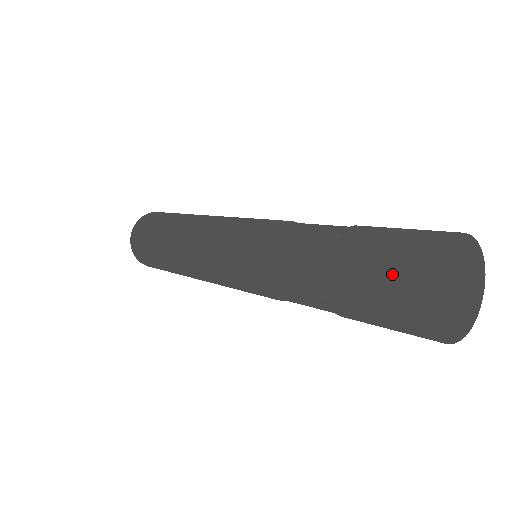
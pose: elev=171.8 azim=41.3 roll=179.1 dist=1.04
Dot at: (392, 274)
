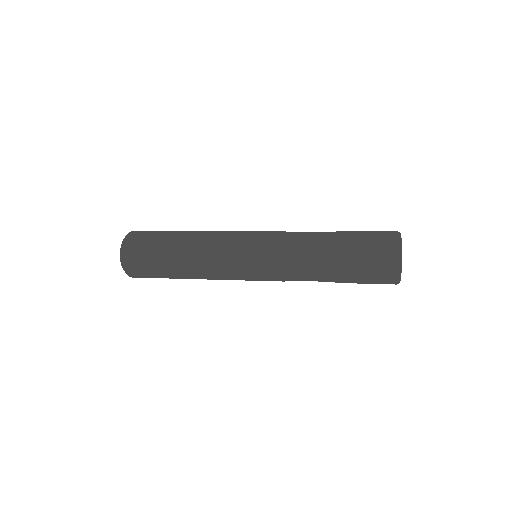
Dot at: (377, 278)
